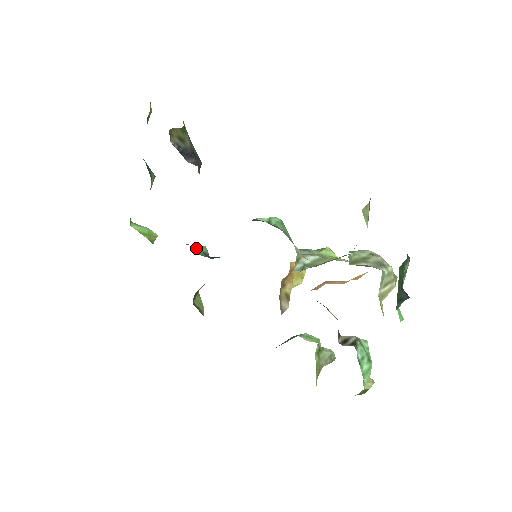
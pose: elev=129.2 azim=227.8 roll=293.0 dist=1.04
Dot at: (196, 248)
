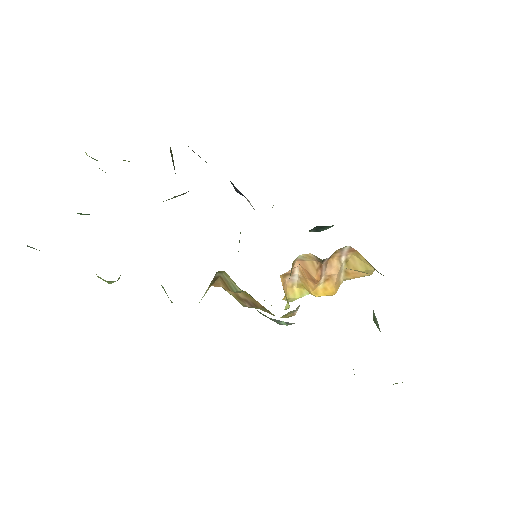
Dot at: occluded
